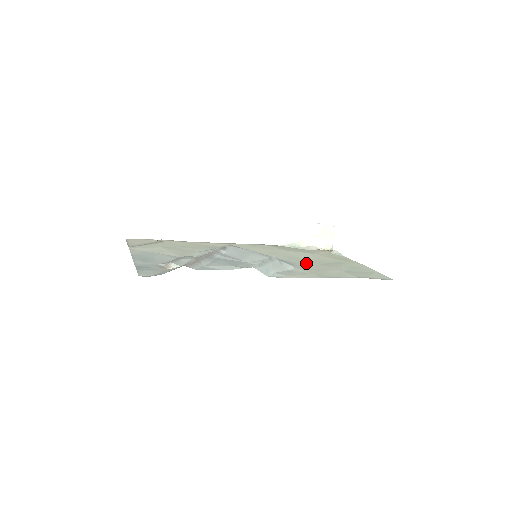
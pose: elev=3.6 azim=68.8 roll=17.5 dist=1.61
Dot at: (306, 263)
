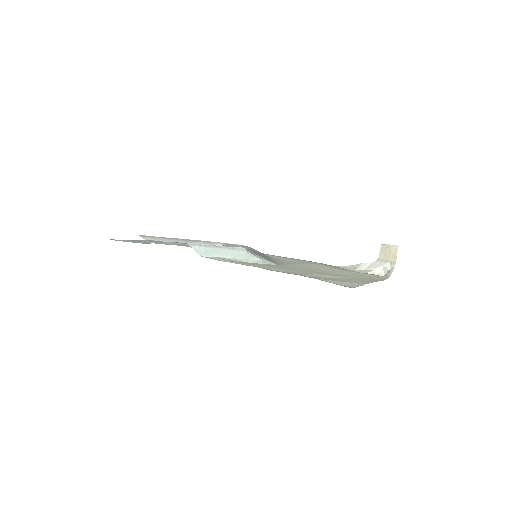
Dot at: (296, 267)
